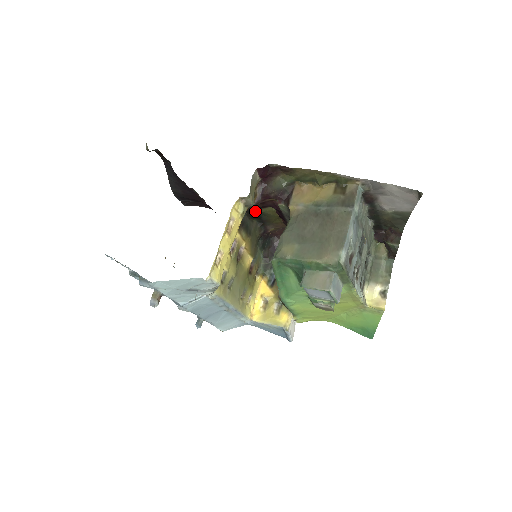
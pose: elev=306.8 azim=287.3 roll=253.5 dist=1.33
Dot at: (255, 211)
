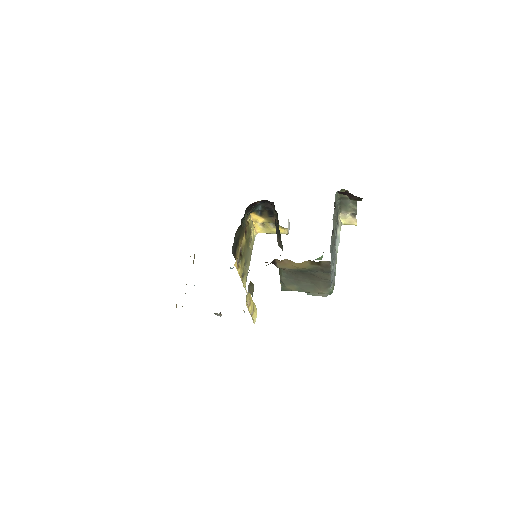
Dot at: occluded
